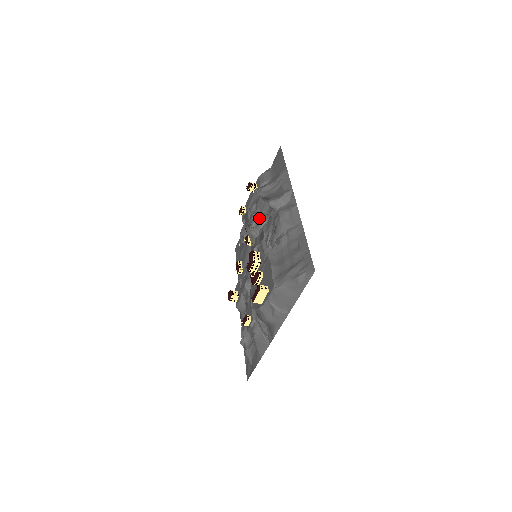
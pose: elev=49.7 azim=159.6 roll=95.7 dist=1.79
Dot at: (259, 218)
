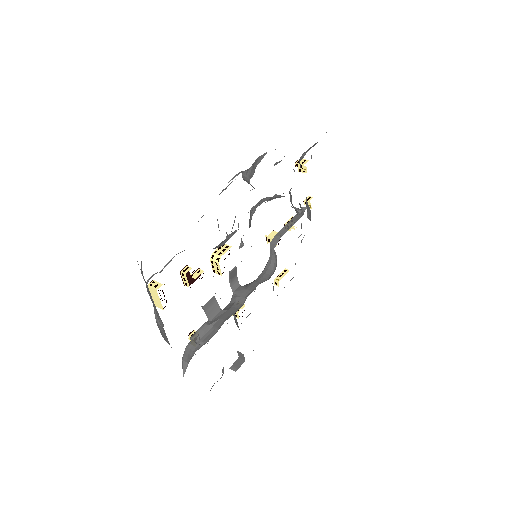
Dot at: (261, 201)
